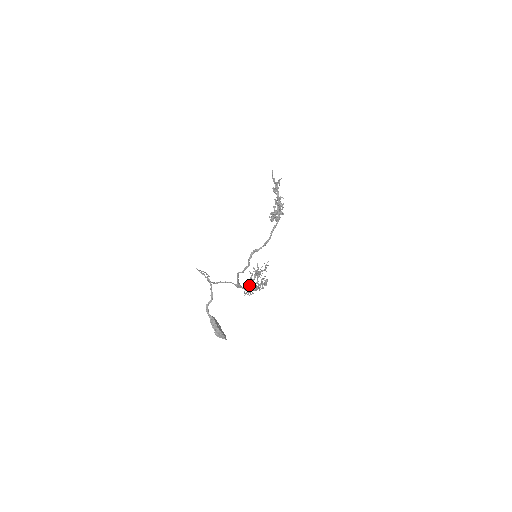
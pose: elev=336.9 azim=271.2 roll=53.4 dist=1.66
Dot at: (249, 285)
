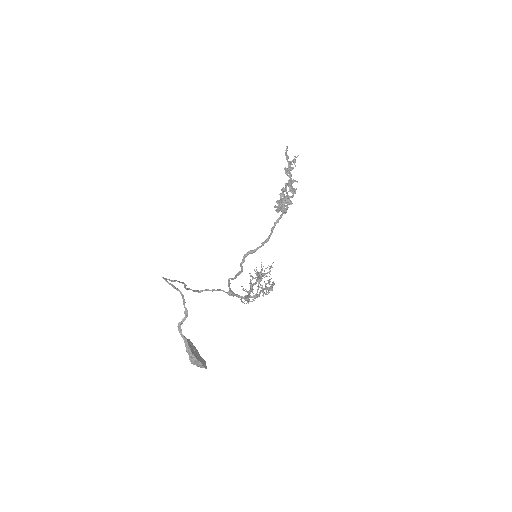
Dot at: (248, 291)
